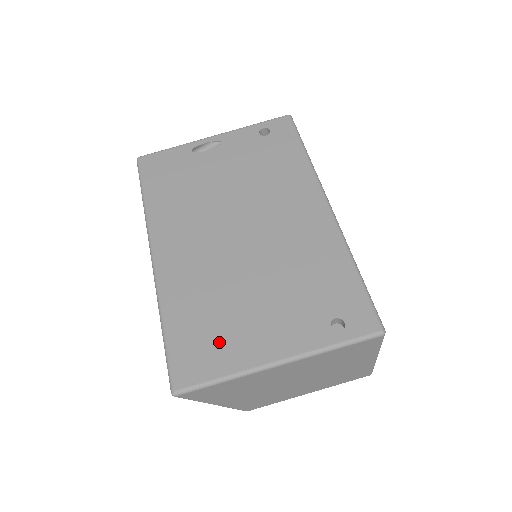
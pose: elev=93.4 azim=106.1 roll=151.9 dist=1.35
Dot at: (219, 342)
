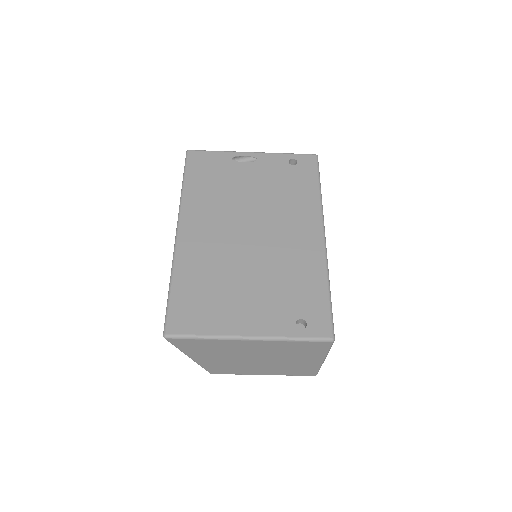
Dot at: (210, 309)
